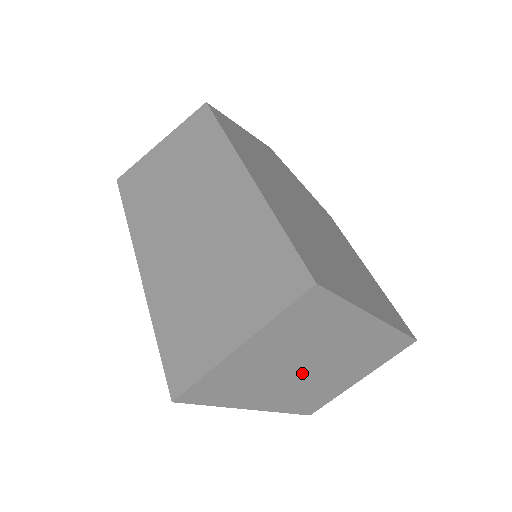
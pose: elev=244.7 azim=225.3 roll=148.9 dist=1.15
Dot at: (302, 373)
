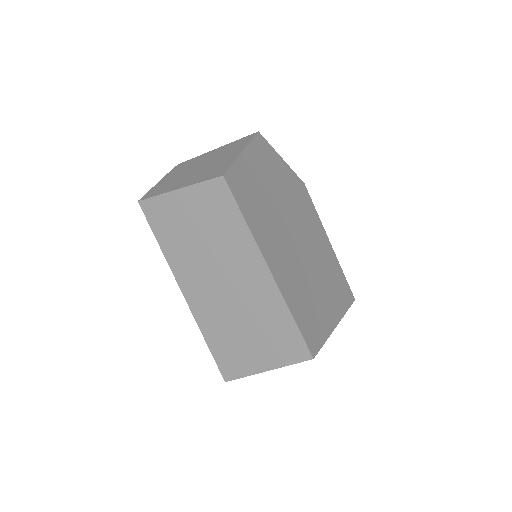
Dot at: occluded
